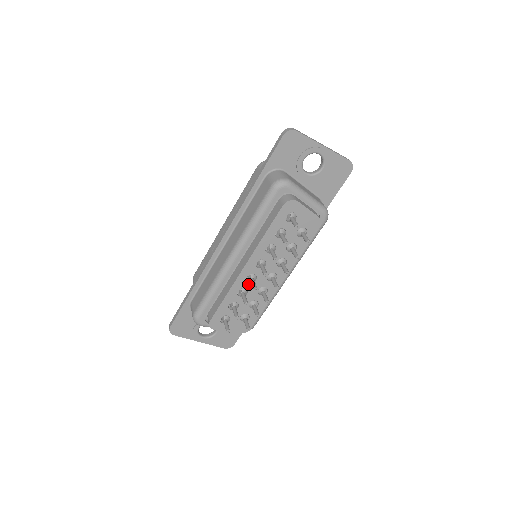
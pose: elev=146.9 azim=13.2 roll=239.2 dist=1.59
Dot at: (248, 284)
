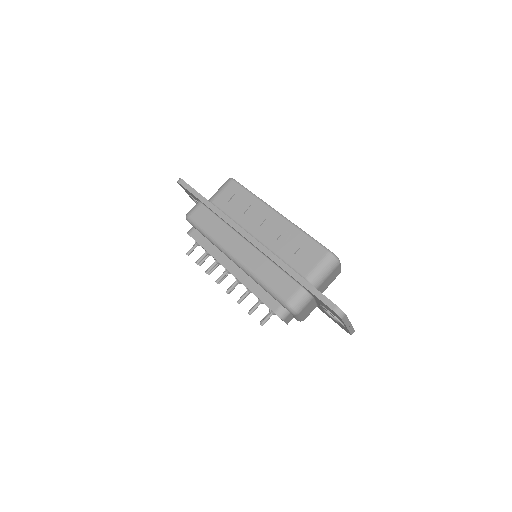
Dot at: occluded
